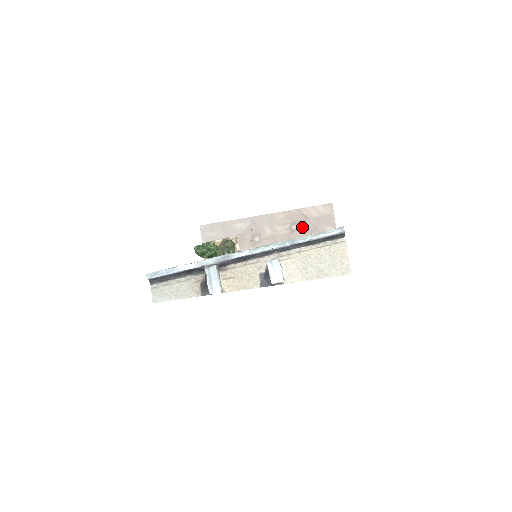
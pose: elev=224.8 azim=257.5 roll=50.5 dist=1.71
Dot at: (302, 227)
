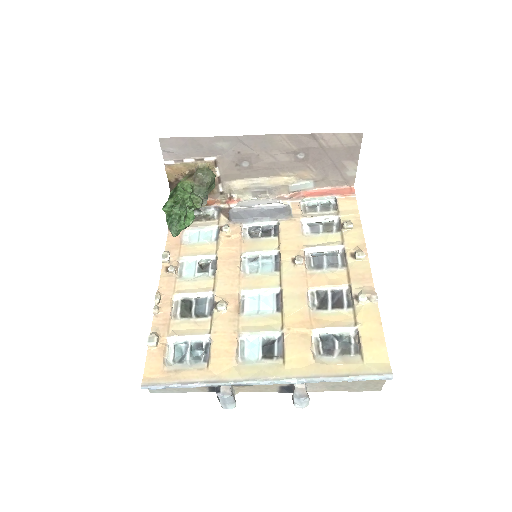
Dot at: (312, 157)
